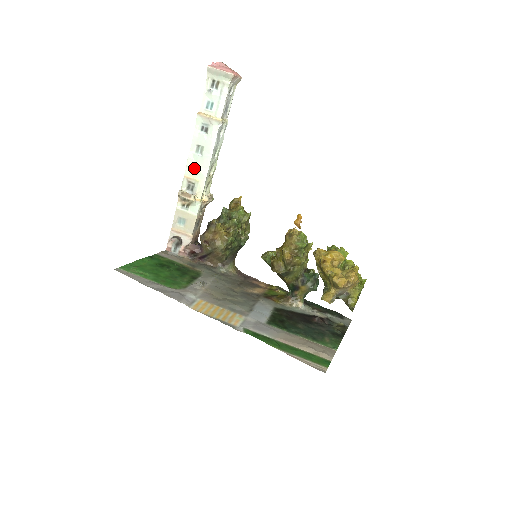
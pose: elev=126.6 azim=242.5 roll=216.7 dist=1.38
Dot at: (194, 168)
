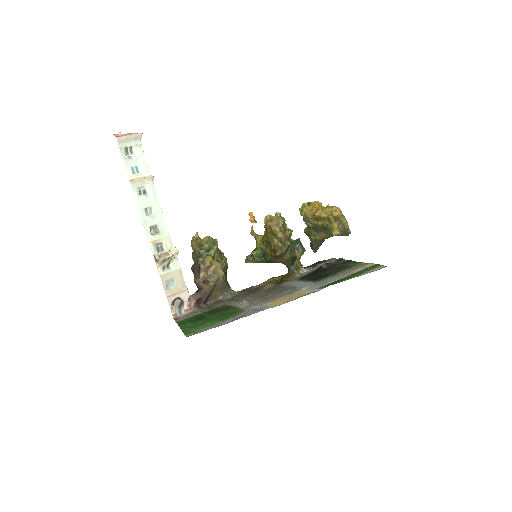
Dot at: (153, 230)
